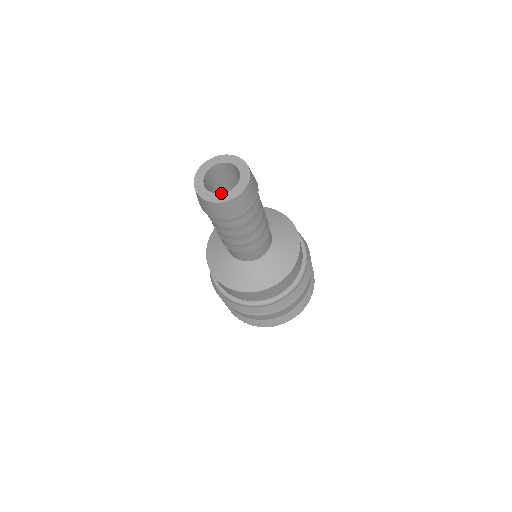
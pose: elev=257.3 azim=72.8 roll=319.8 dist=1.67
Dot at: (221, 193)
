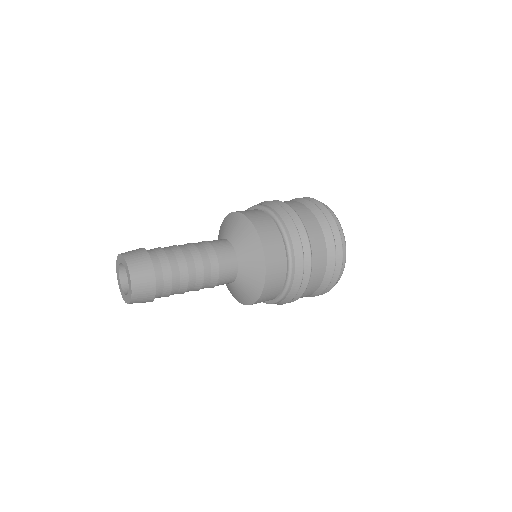
Dot at: occluded
